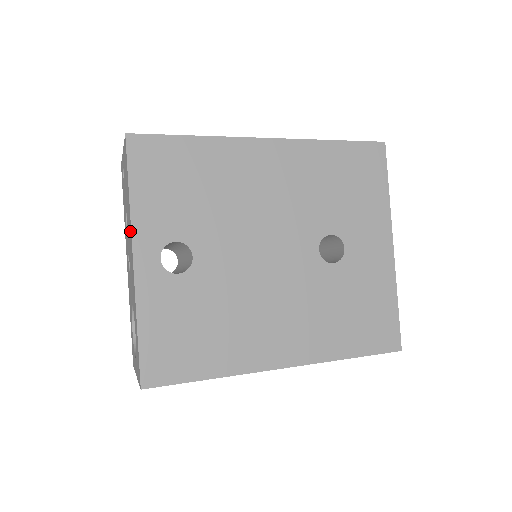
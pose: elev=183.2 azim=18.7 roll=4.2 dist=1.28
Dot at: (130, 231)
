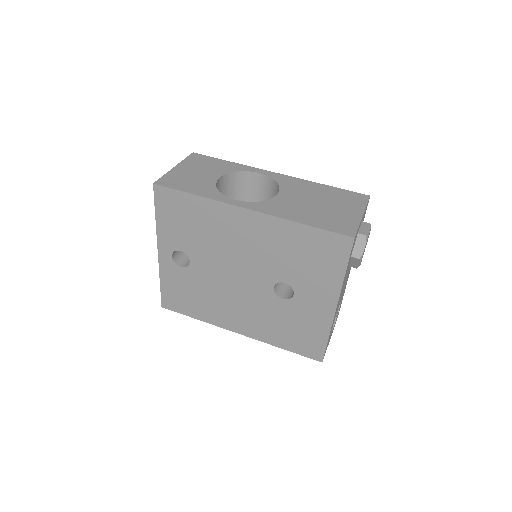
Dot at: occluded
